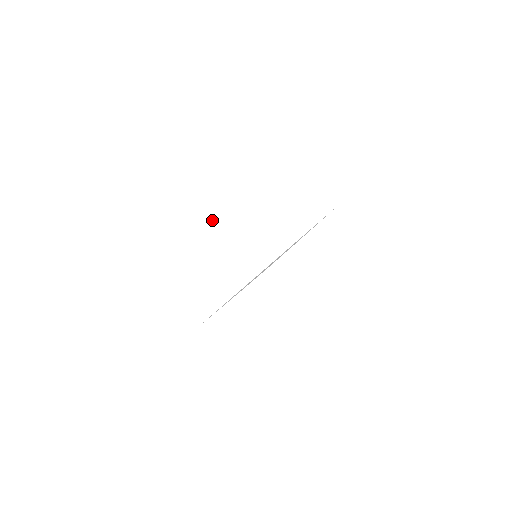
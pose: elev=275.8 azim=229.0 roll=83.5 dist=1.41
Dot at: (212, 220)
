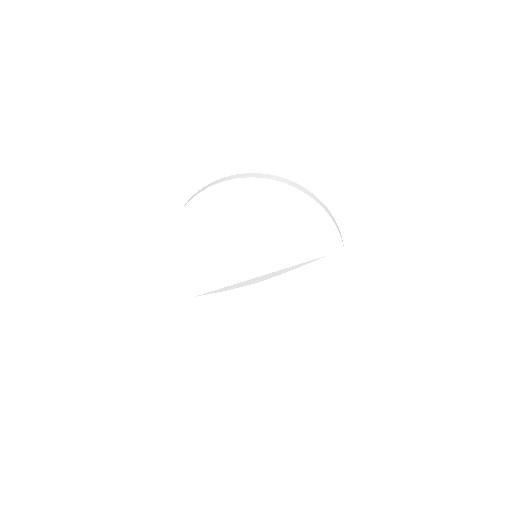
Dot at: (225, 234)
